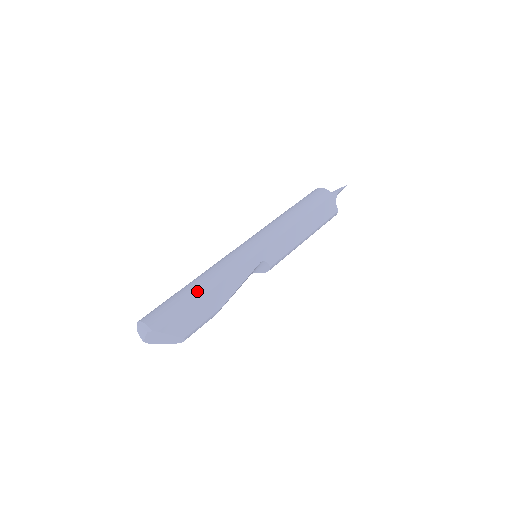
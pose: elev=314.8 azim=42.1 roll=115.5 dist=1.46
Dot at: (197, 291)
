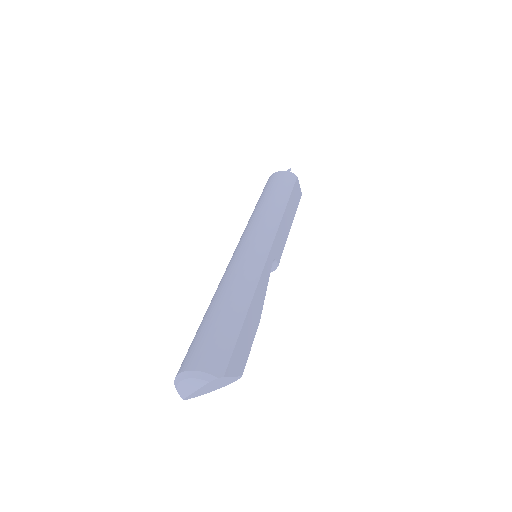
Dot at: (237, 311)
